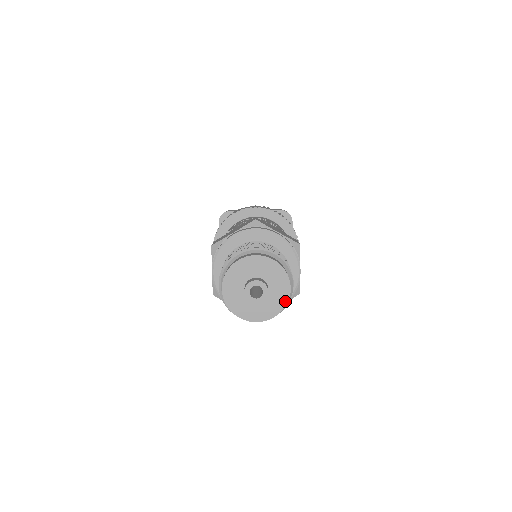
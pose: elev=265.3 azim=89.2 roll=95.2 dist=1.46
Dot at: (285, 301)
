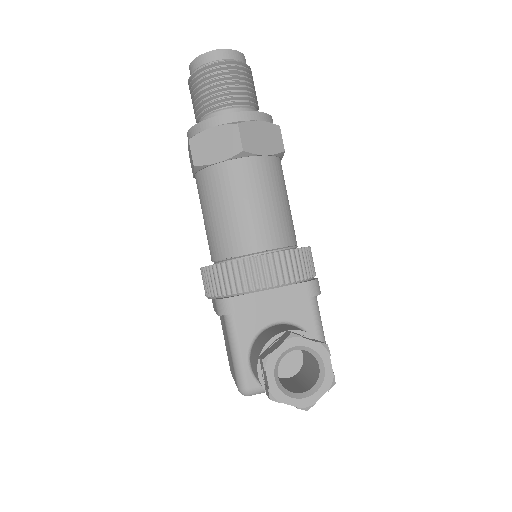
Dot at: (242, 56)
